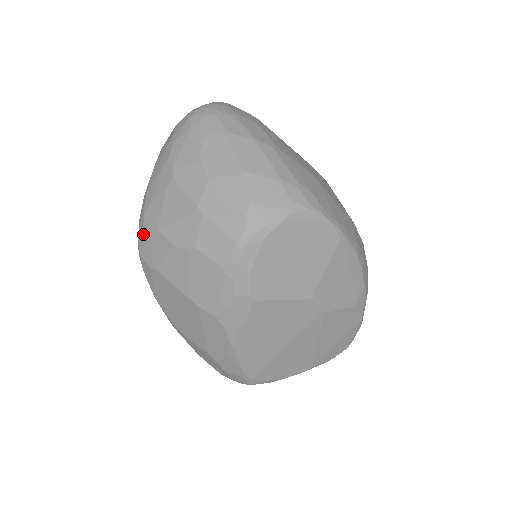
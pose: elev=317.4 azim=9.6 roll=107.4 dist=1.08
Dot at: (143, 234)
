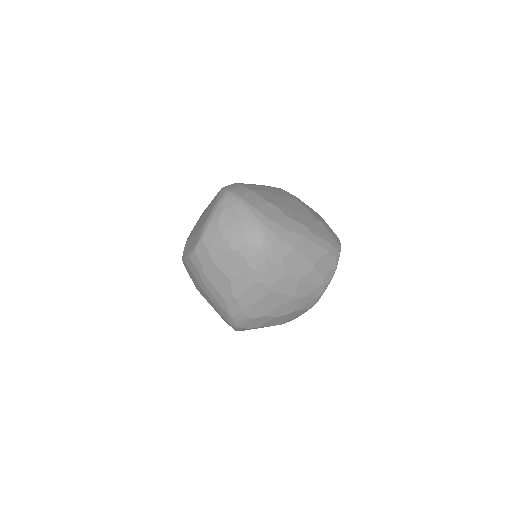
Dot at: (244, 321)
